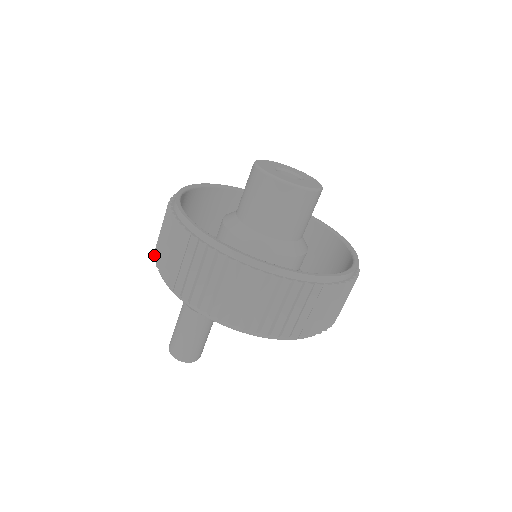
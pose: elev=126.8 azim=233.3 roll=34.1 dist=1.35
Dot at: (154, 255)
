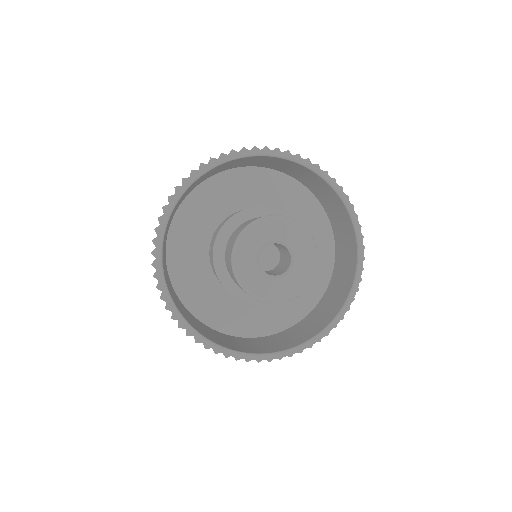
Dot at: occluded
